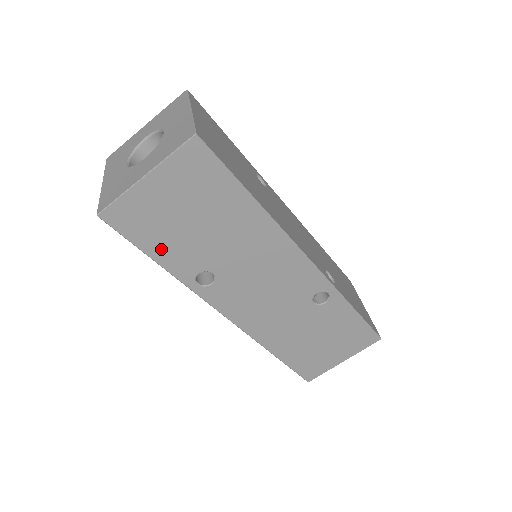
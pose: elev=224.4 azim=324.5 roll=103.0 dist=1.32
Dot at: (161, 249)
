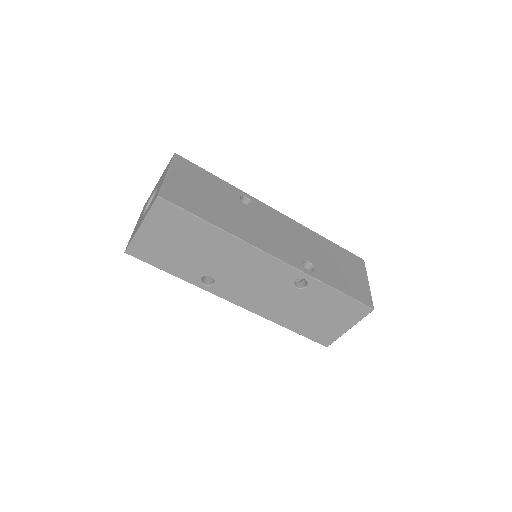
Dot at: (170, 266)
